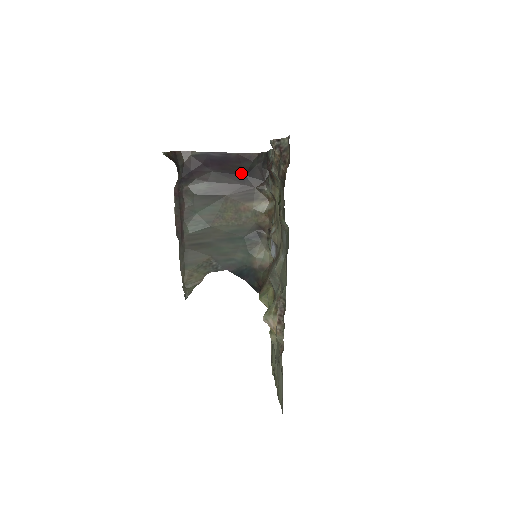
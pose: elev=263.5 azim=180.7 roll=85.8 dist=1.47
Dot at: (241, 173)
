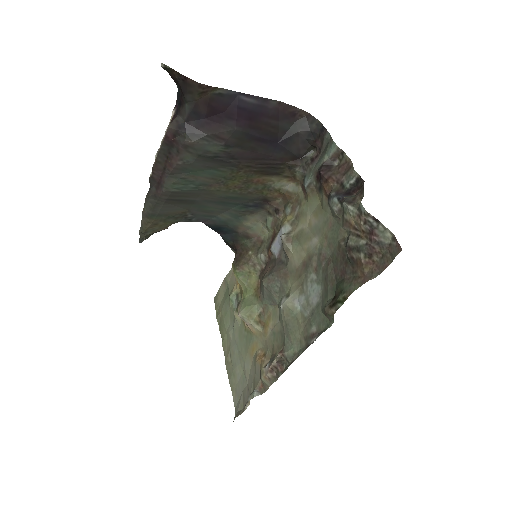
Dot at: (274, 138)
